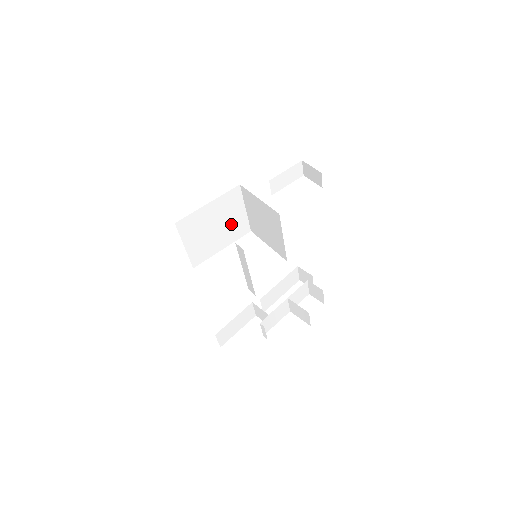
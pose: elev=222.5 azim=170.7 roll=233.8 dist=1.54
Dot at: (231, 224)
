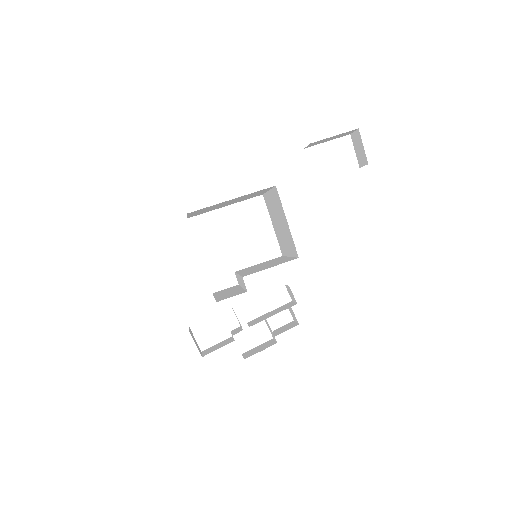
Dot at: occluded
